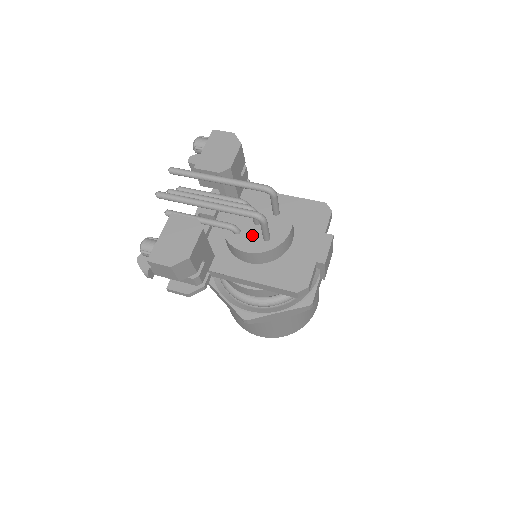
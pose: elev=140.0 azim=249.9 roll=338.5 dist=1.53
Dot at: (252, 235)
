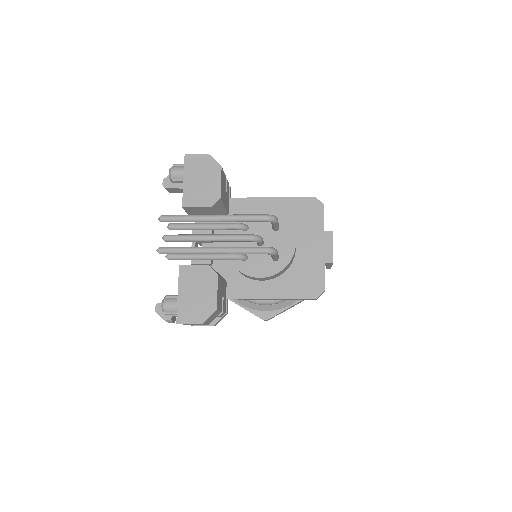
Dot at: (260, 258)
